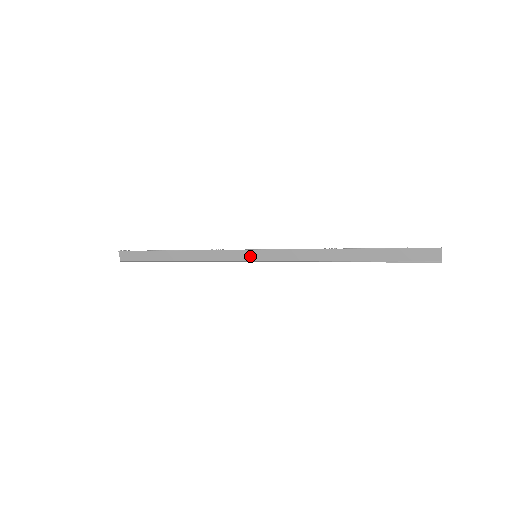
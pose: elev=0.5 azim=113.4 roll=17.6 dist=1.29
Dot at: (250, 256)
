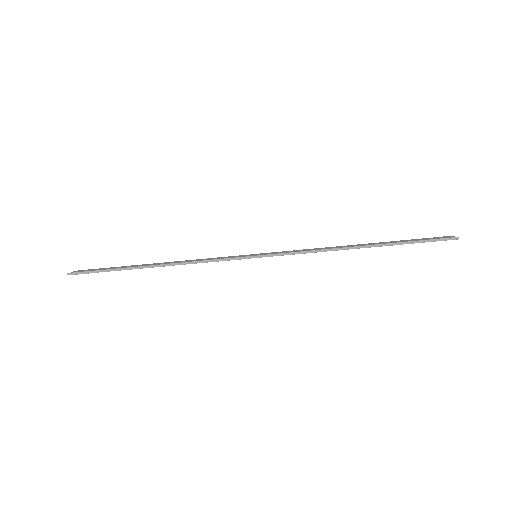
Dot at: (249, 257)
